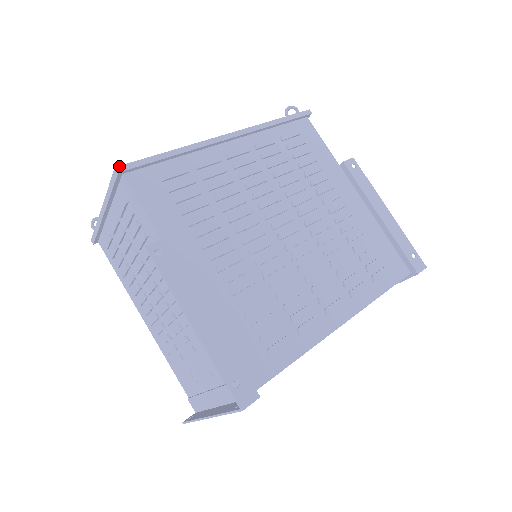
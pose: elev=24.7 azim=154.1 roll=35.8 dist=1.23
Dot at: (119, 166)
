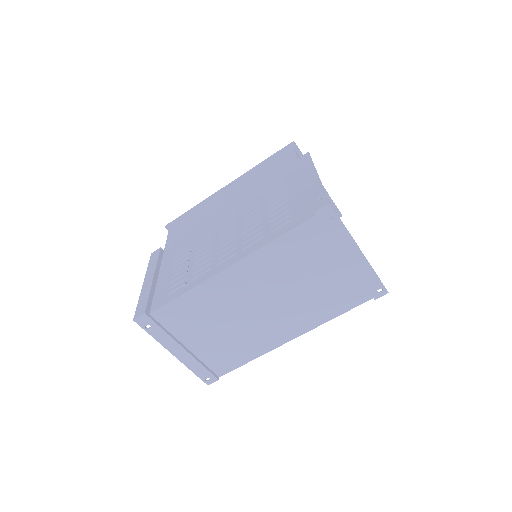
Dot at: (167, 224)
